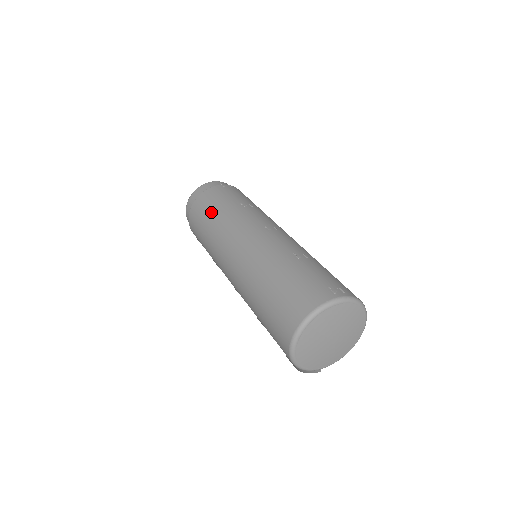
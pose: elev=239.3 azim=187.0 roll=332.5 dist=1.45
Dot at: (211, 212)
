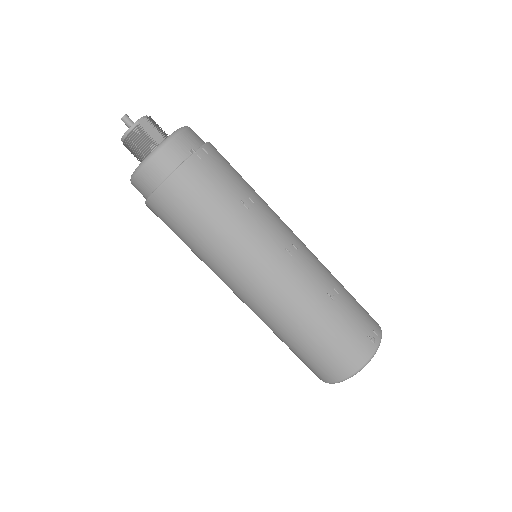
Dot at: (203, 218)
